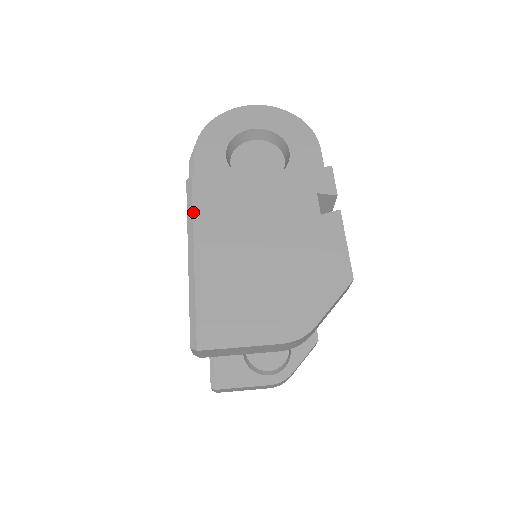
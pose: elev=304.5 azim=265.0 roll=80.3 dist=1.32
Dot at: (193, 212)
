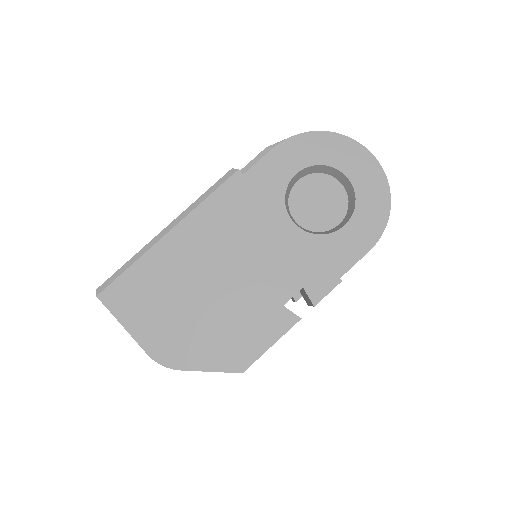
Dot at: (205, 200)
